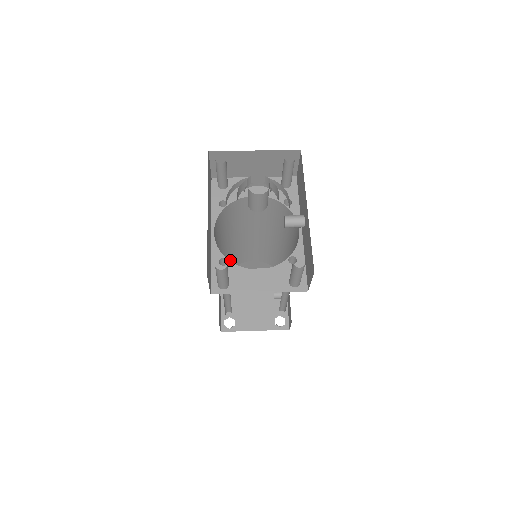
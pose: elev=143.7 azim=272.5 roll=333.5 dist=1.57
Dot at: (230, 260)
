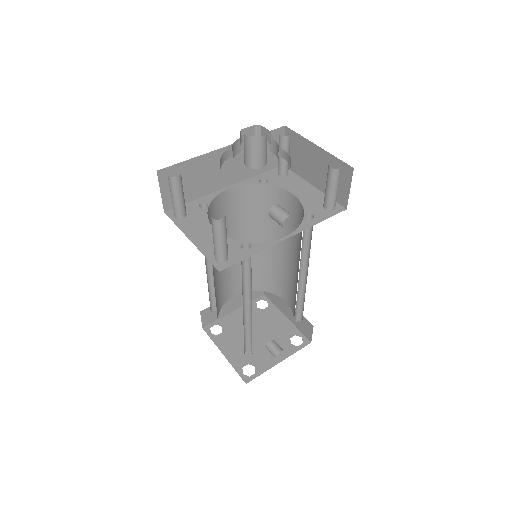
Dot at: (262, 274)
